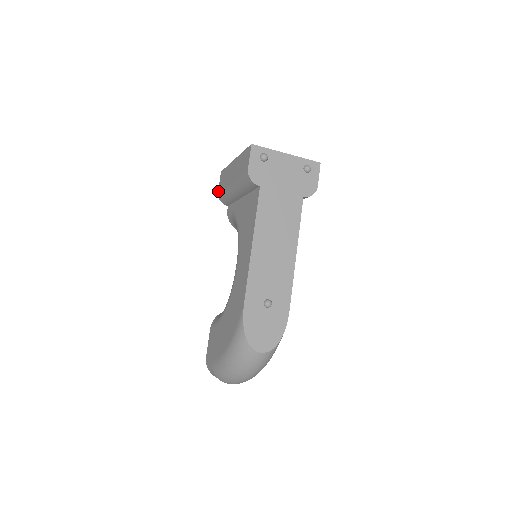
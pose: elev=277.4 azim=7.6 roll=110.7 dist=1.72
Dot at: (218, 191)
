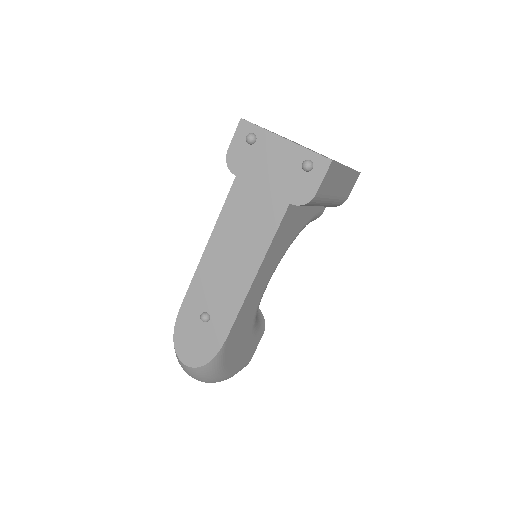
Dot at: occluded
